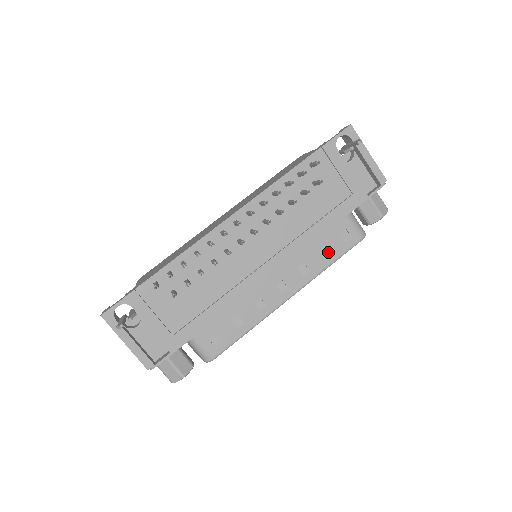
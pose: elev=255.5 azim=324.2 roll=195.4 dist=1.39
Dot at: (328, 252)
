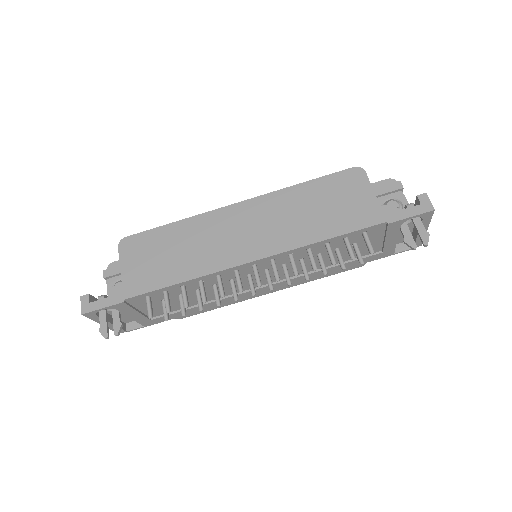
Dot at: occluded
